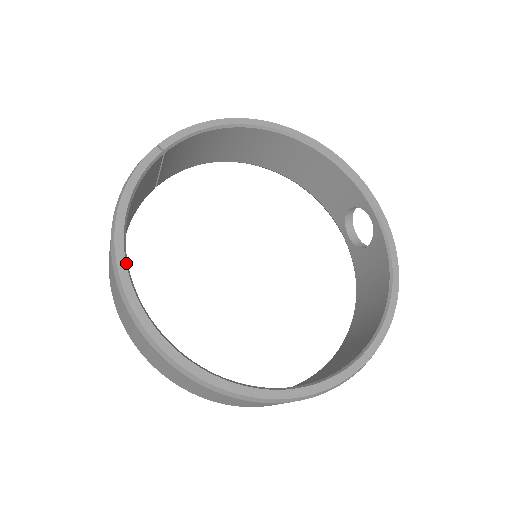
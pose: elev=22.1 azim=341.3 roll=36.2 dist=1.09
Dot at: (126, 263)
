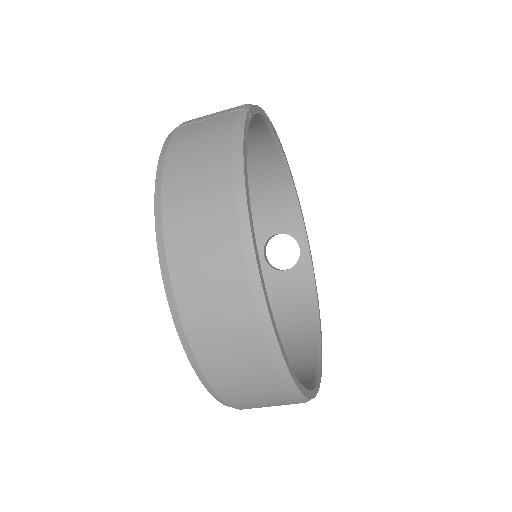
Dot at: (254, 234)
